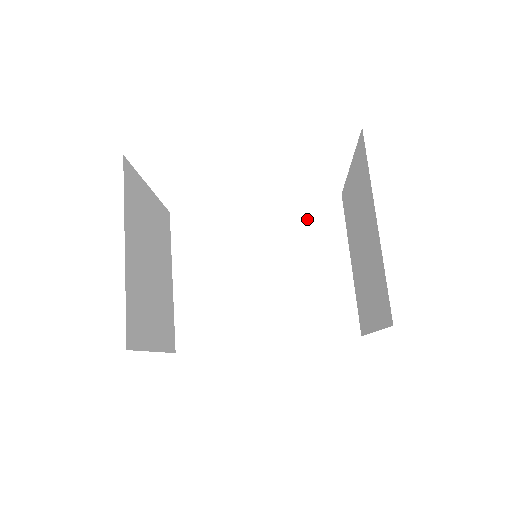
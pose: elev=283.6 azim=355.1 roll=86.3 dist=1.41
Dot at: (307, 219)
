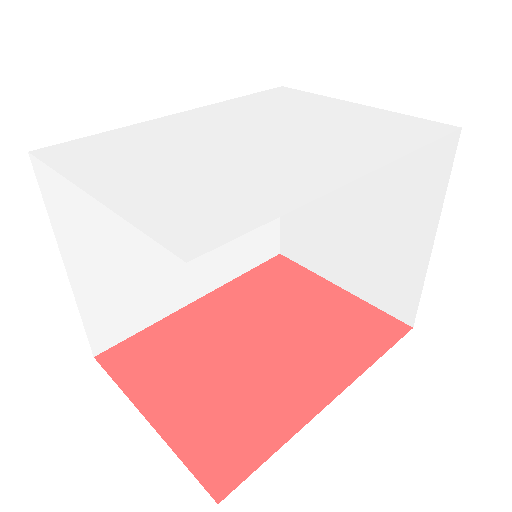
Dot at: occluded
